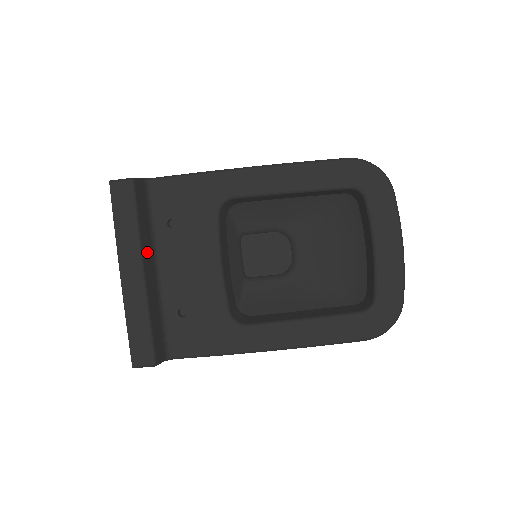
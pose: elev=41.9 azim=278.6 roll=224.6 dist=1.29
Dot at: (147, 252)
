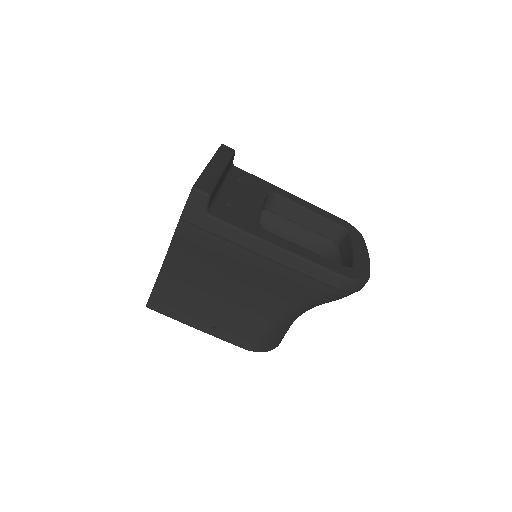
Dot at: (226, 171)
